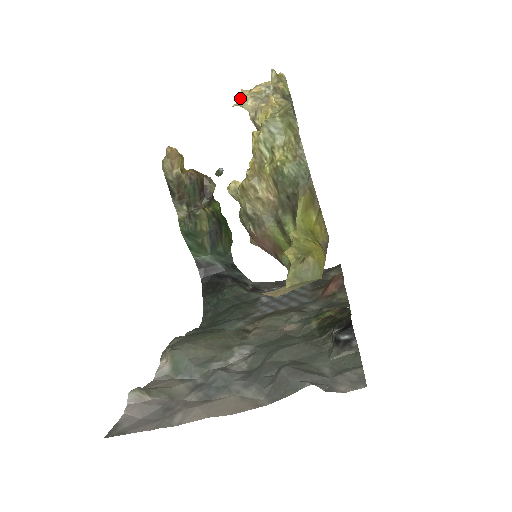
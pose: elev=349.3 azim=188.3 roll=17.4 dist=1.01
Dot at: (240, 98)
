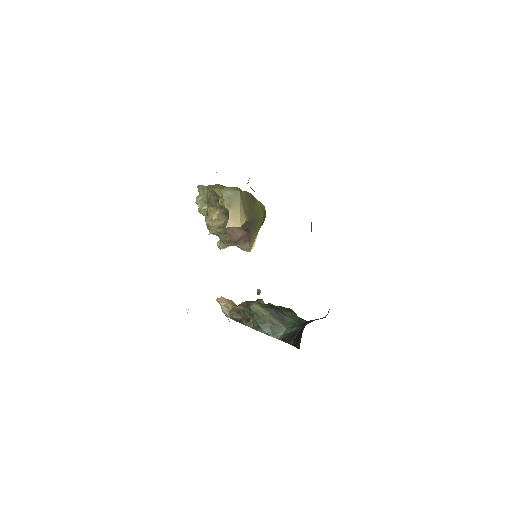
Dot at: occluded
